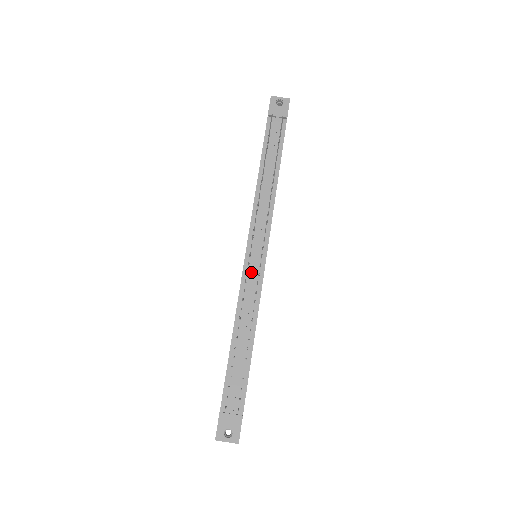
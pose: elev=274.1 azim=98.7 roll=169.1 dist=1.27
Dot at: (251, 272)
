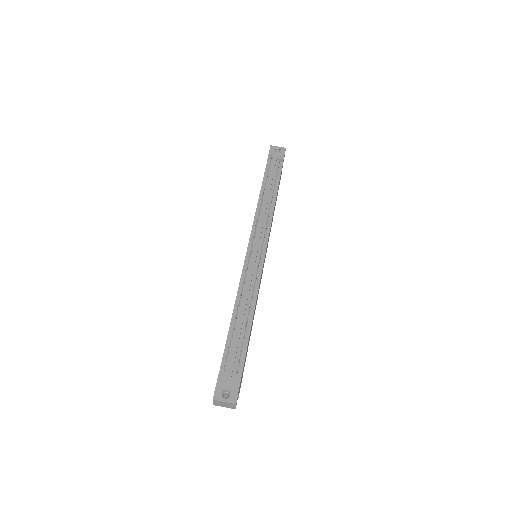
Dot at: (252, 263)
